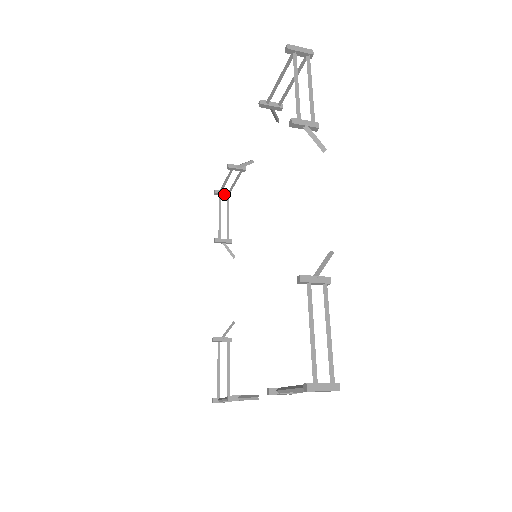
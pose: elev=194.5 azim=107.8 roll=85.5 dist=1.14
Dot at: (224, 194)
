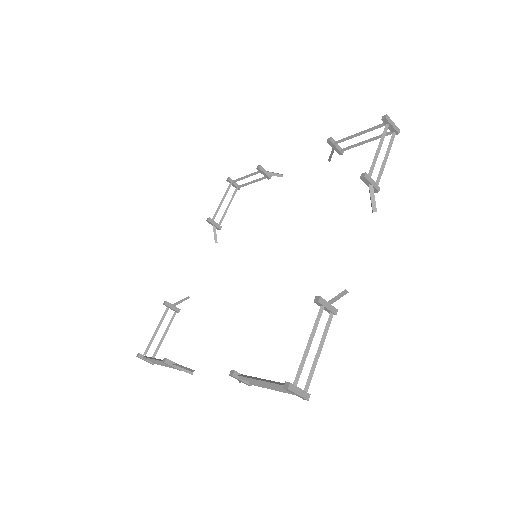
Dot at: (234, 185)
